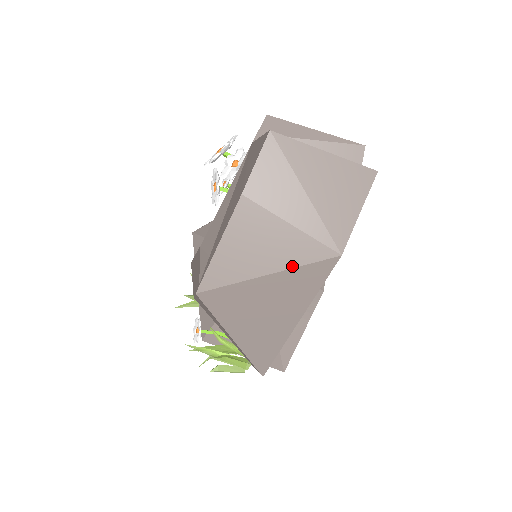
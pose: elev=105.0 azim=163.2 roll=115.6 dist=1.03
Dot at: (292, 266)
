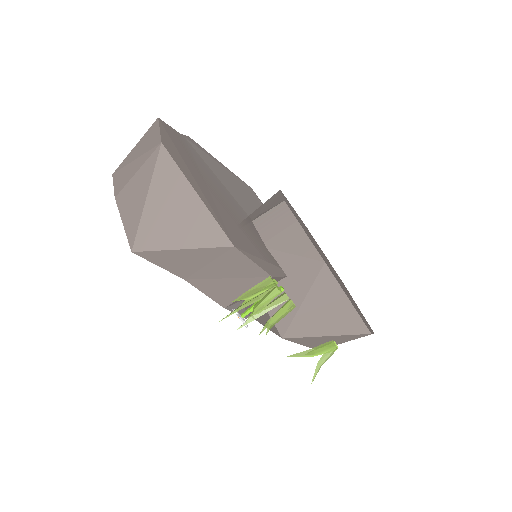
Dot at: (151, 178)
